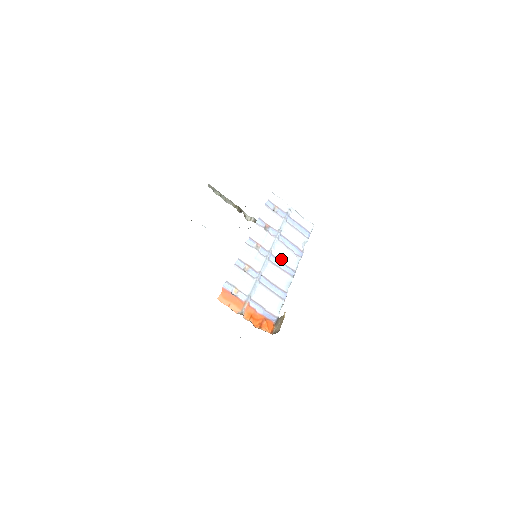
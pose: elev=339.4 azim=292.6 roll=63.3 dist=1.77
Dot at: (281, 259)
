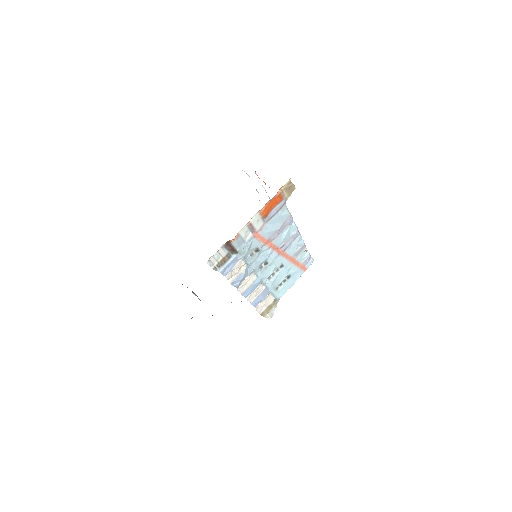
Dot at: occluded
